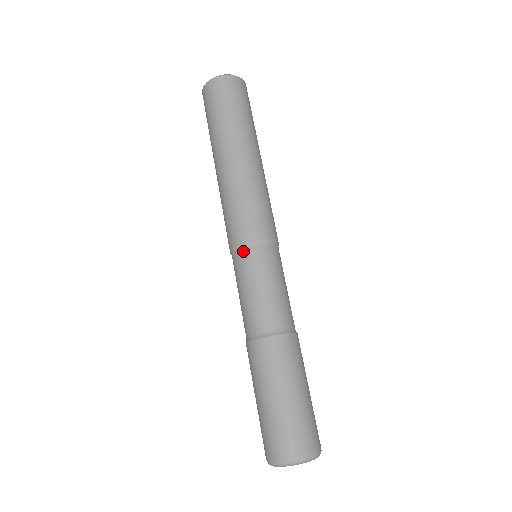
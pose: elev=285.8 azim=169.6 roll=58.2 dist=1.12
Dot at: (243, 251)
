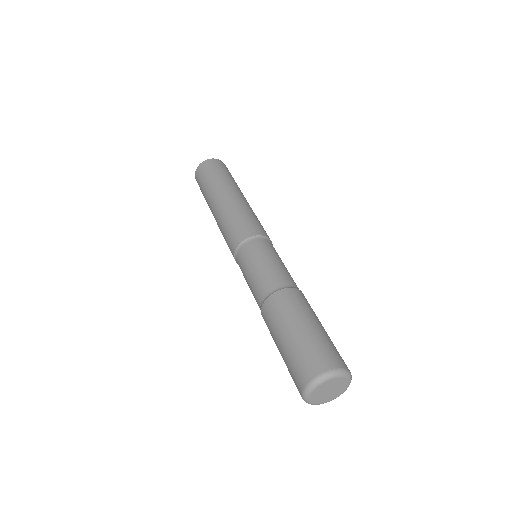
Dot at: (250, 242)
